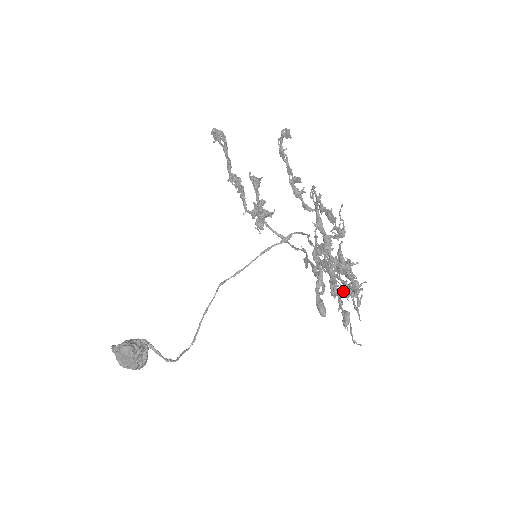
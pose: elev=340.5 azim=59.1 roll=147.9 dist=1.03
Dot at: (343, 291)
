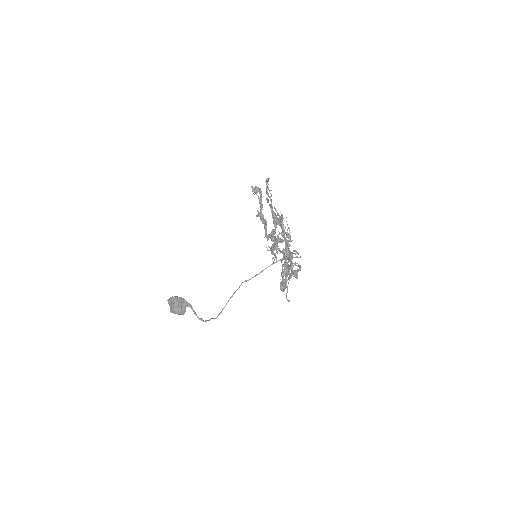
Dot at: (272, 259)
